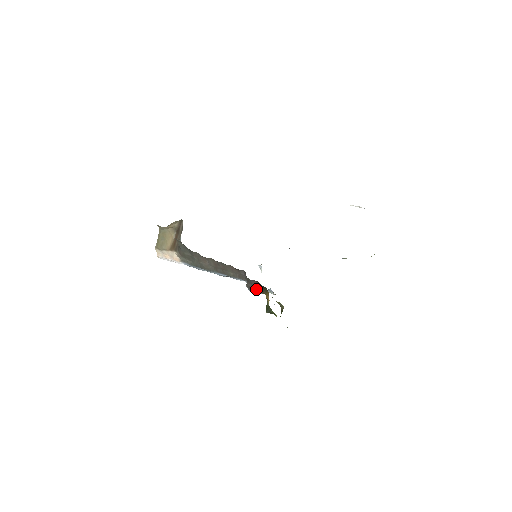
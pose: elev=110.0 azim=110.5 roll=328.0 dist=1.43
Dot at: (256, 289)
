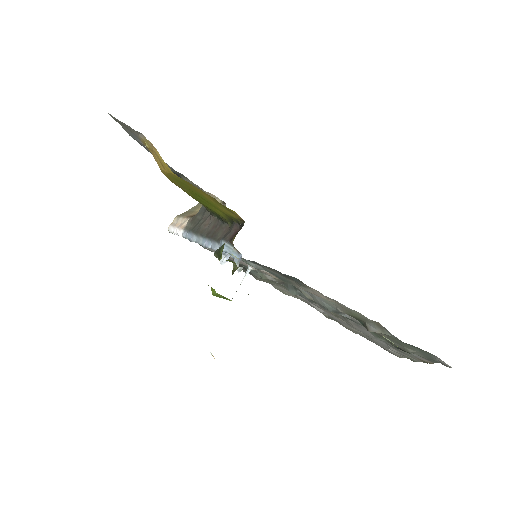
Dot at: (230, 237)
